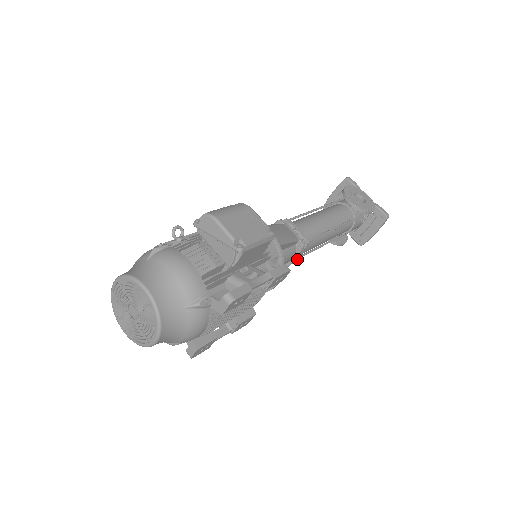
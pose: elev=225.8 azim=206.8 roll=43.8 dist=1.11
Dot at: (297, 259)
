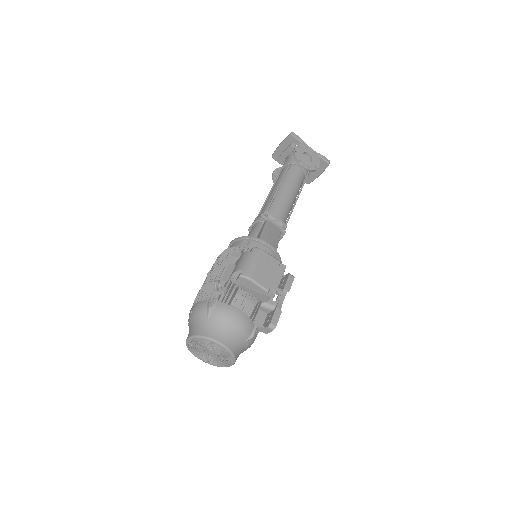
Dot at: occluded
